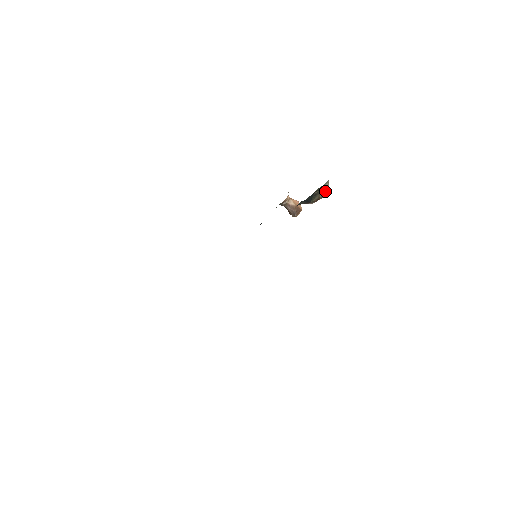
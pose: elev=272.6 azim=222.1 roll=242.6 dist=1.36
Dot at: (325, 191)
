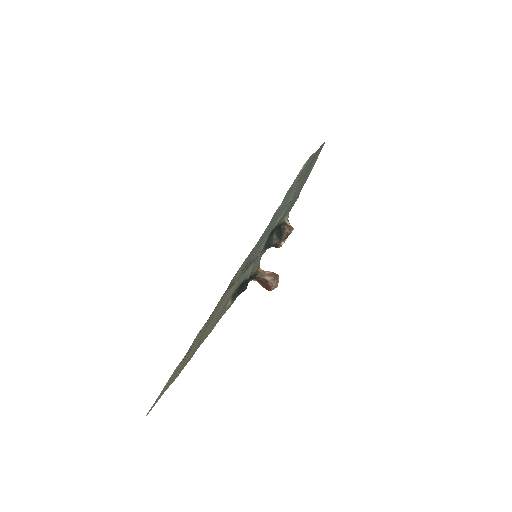
Dot at: (289, 226)
